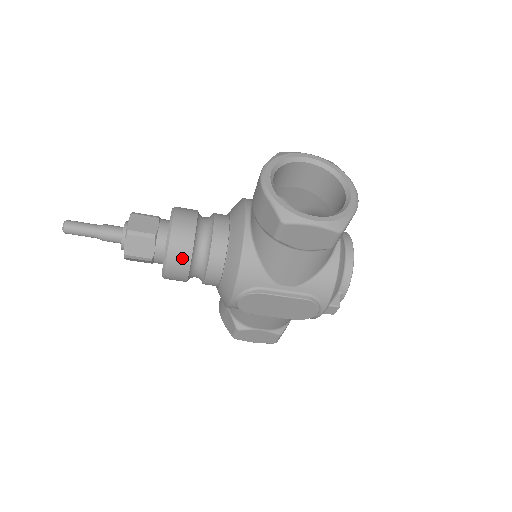
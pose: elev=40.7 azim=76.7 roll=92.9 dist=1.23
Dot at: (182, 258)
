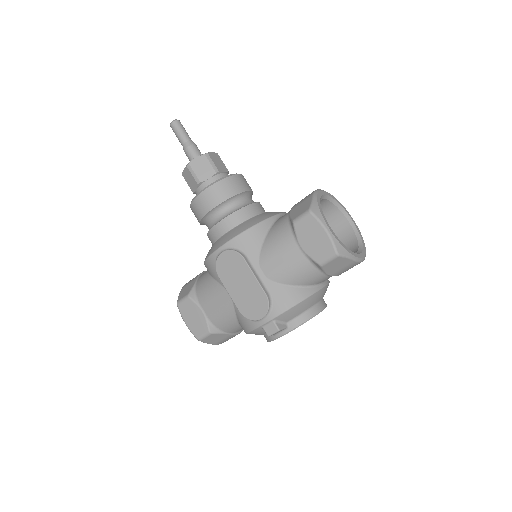
Dot at: (220, 195)
